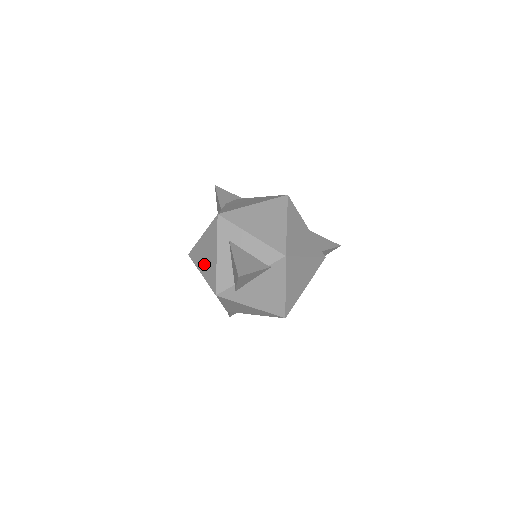
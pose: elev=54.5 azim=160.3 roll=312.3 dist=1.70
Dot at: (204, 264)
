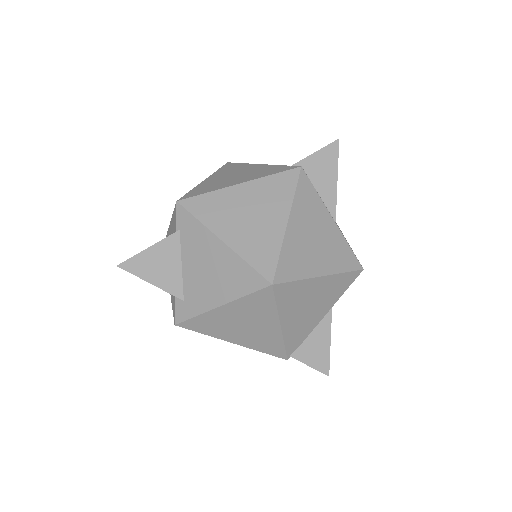
Dot at: occluded
